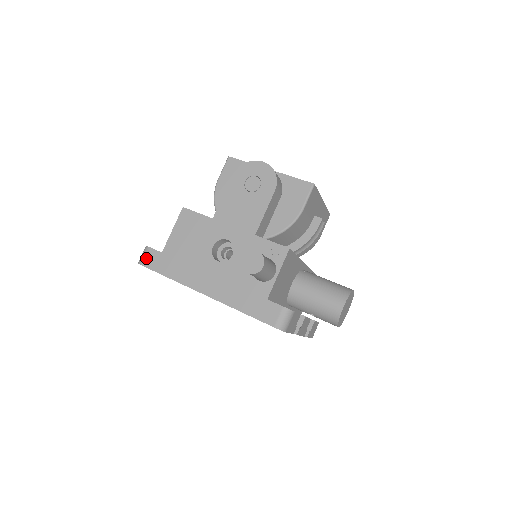
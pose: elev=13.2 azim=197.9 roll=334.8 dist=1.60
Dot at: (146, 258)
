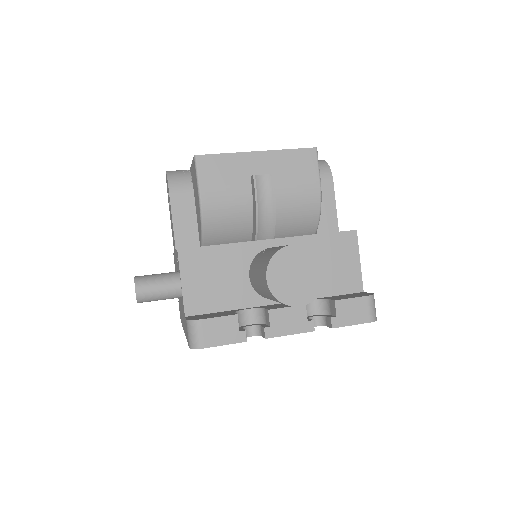
Dot at: occluded
